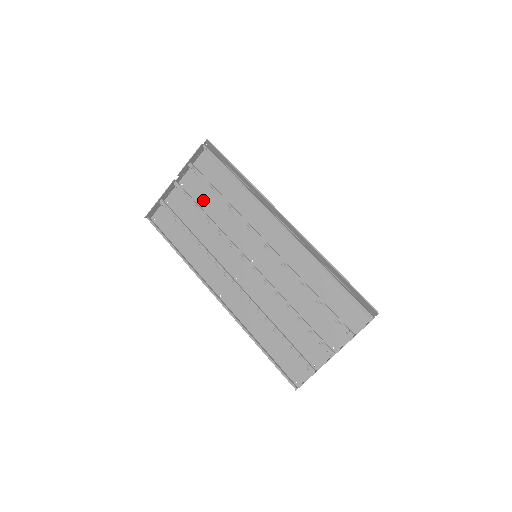
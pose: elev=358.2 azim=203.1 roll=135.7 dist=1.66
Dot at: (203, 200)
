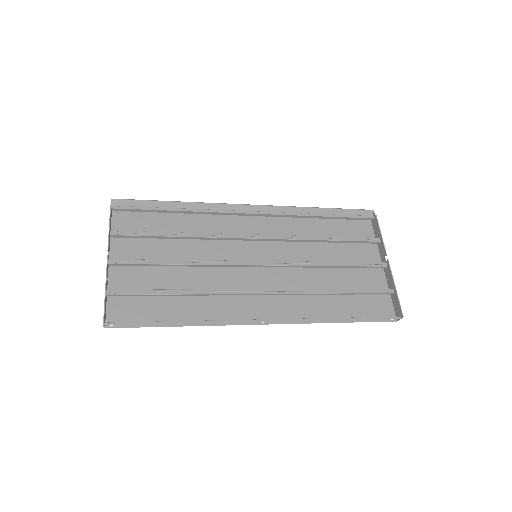
Dot at: (155, 257)
